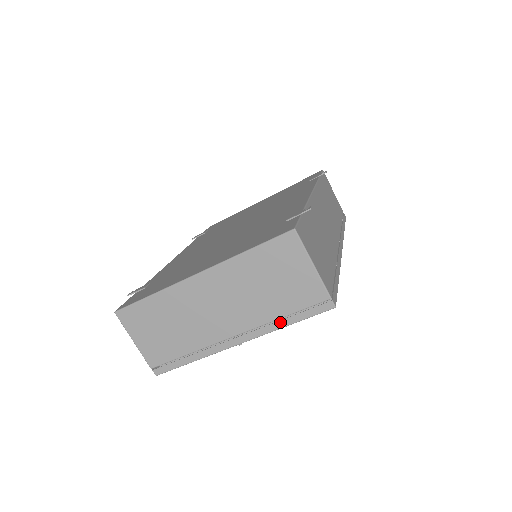
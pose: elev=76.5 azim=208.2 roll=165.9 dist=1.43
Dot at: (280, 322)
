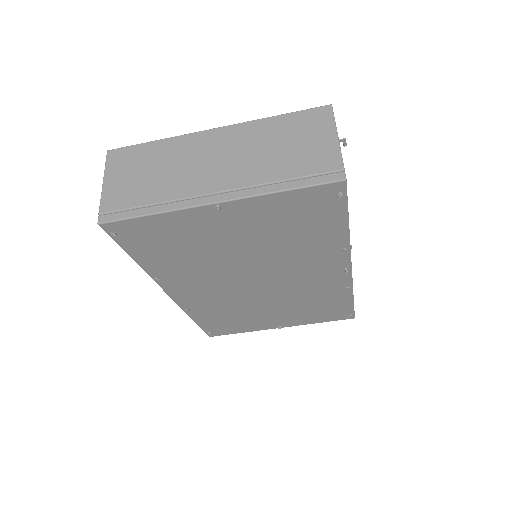
Dot at: (276, 185)
